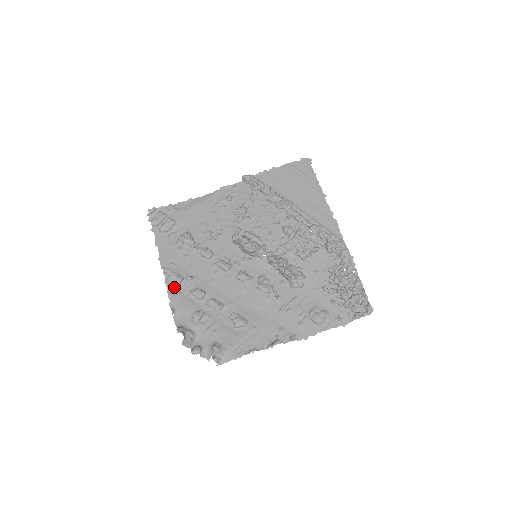
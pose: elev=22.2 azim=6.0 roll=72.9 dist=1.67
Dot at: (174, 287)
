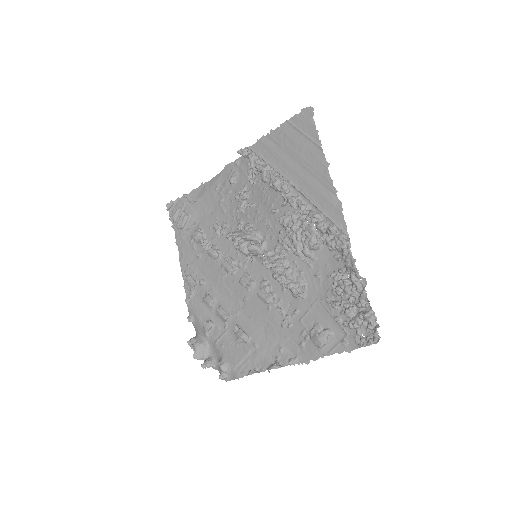
Dot at: (190, 292)
